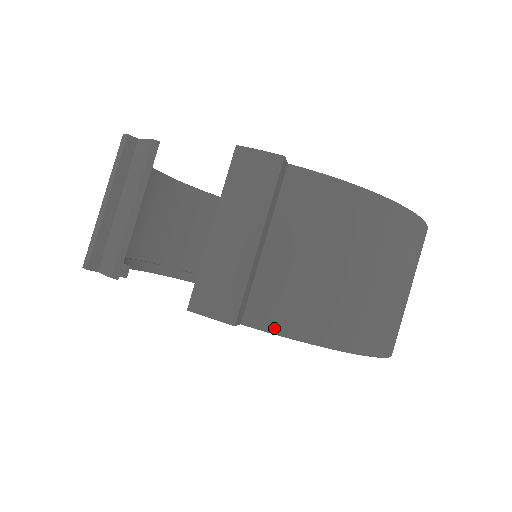
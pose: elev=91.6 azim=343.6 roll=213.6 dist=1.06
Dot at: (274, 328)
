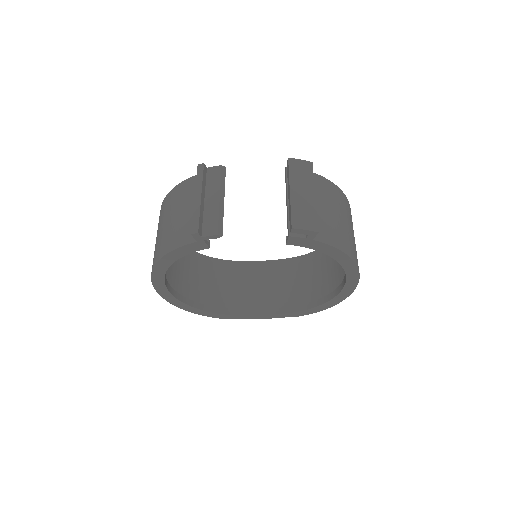
Dot at: (328, 242)
